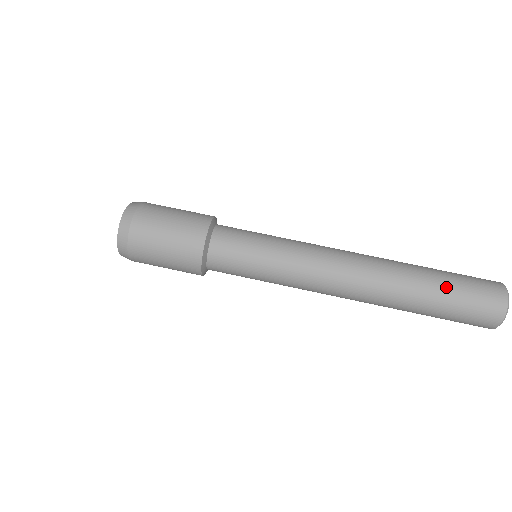
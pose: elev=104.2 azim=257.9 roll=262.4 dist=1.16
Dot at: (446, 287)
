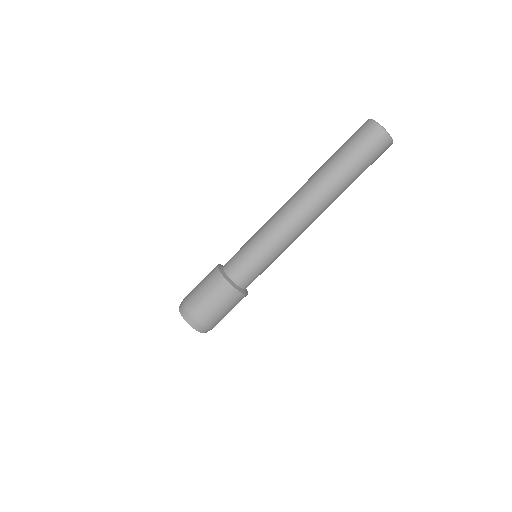
Dot at: (351, 162)
